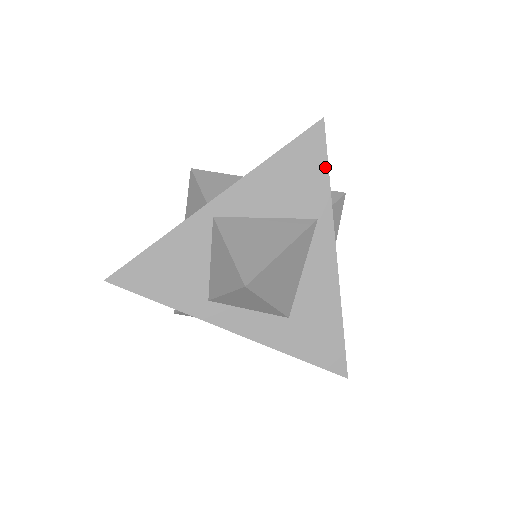
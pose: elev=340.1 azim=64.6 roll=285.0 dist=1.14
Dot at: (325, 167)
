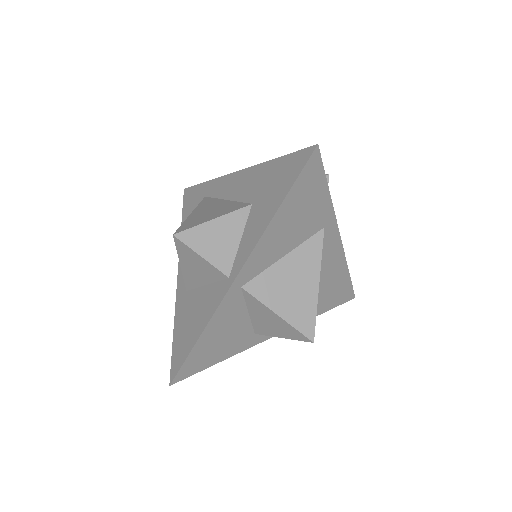
Dot at: (325, 186)
